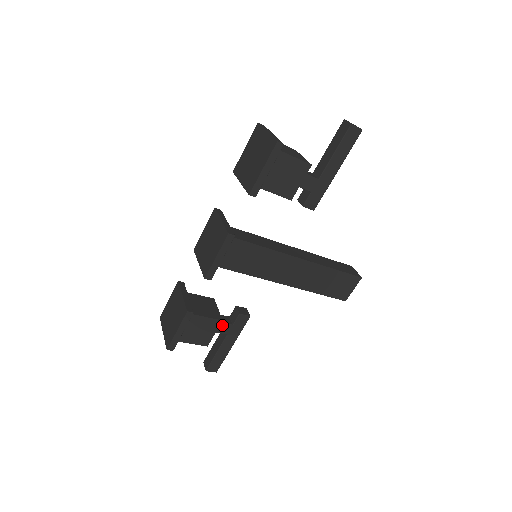
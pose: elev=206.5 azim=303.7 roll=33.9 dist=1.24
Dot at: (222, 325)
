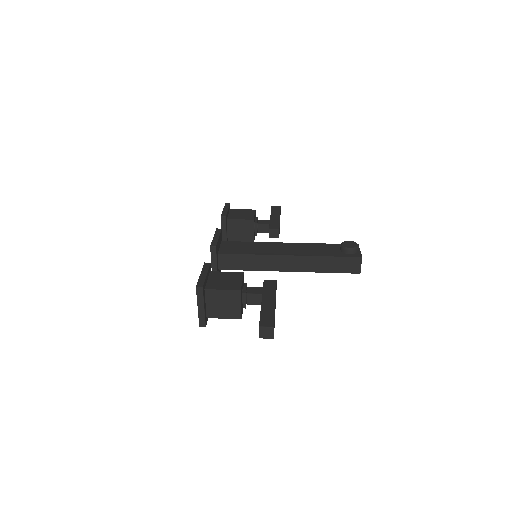
Dot at: (261, 232)
